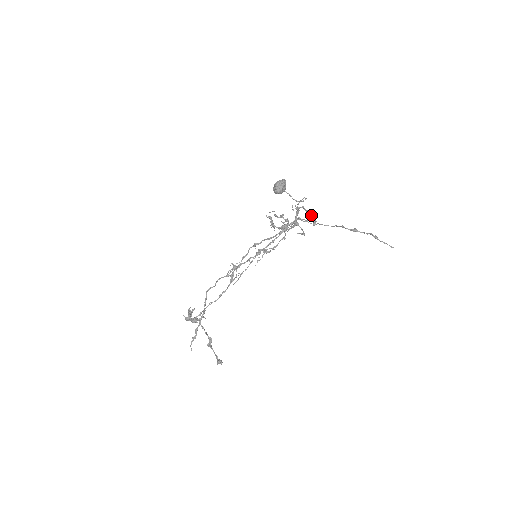
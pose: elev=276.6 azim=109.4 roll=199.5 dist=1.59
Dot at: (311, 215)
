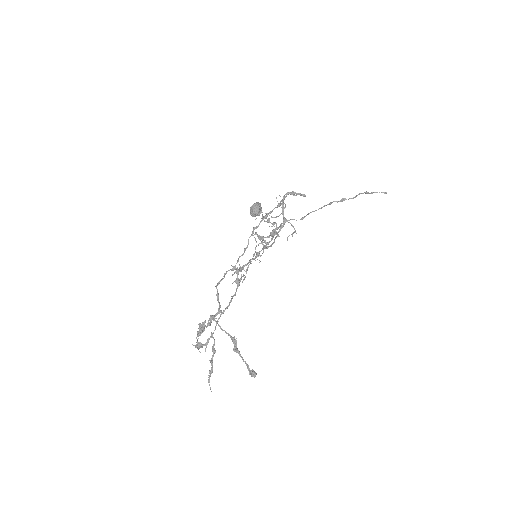
Dot at: occluded
